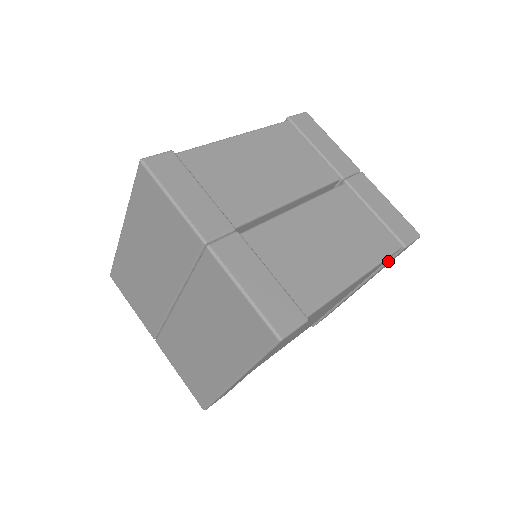
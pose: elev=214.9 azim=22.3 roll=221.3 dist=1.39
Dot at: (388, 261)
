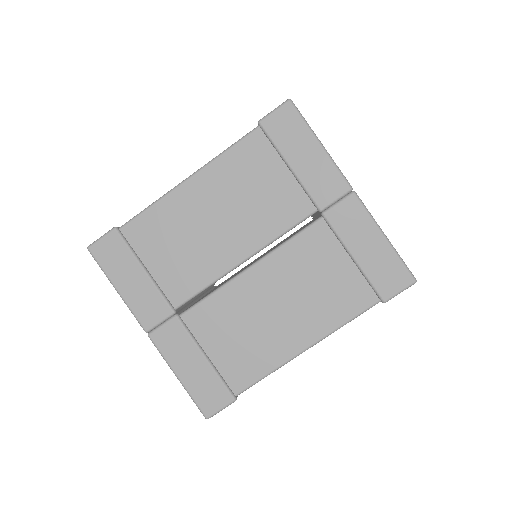
Dot at: occluded
